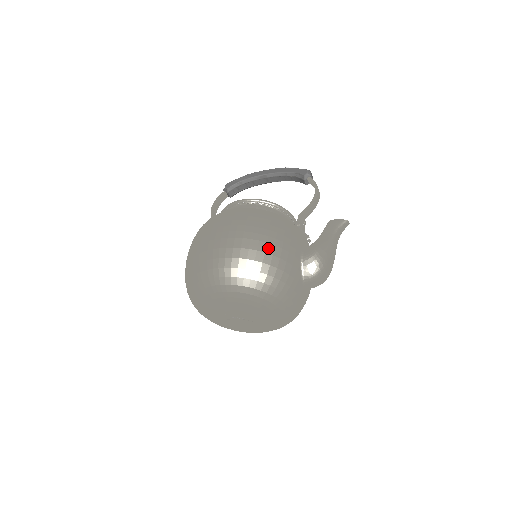
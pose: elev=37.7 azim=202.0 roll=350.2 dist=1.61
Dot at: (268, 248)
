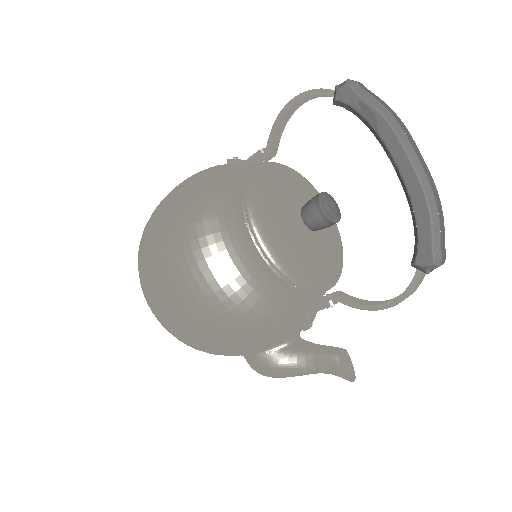
Dot at: (200, 342)
